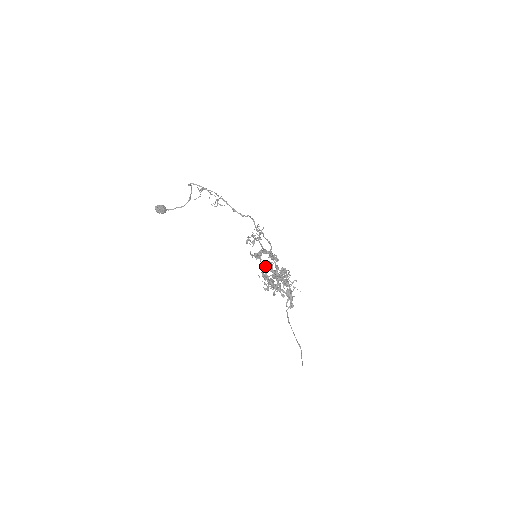
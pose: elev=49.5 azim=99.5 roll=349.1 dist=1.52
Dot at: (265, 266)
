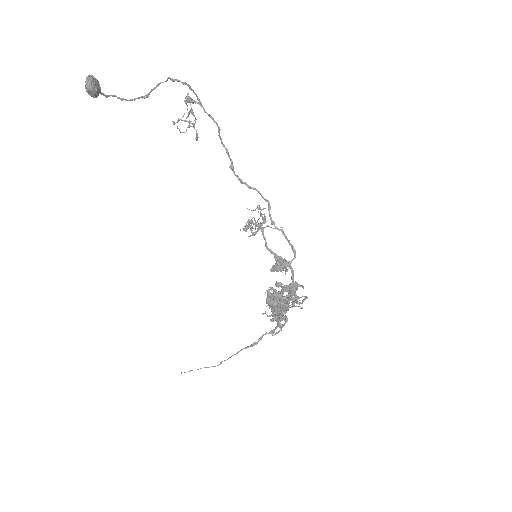
Dot at: (291, 287)
